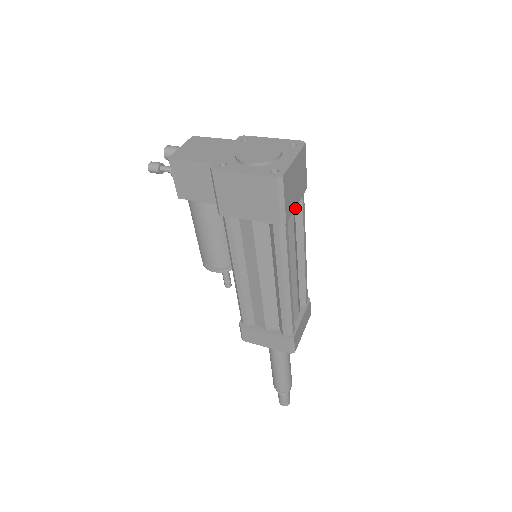
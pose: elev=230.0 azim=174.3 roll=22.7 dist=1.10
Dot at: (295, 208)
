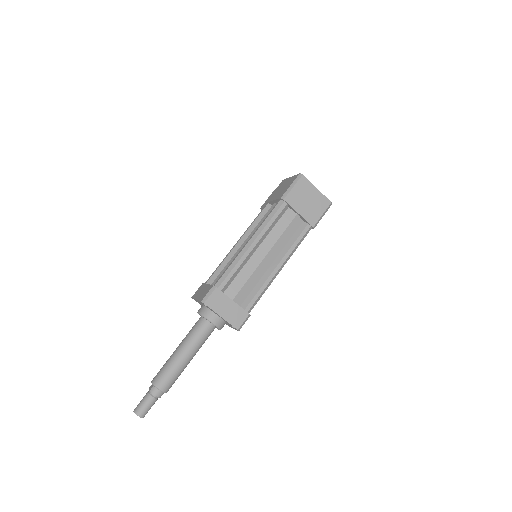
Dot at: (298, 229)
